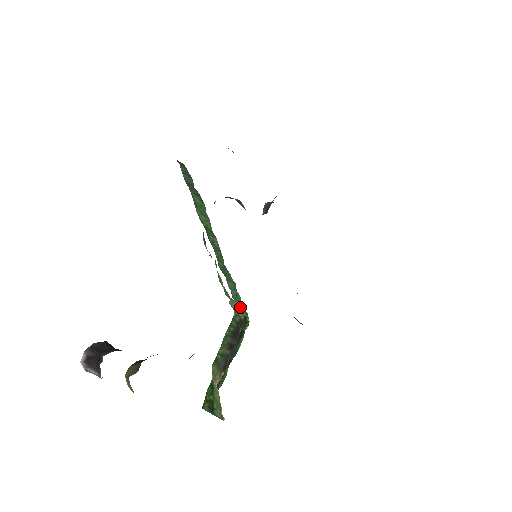
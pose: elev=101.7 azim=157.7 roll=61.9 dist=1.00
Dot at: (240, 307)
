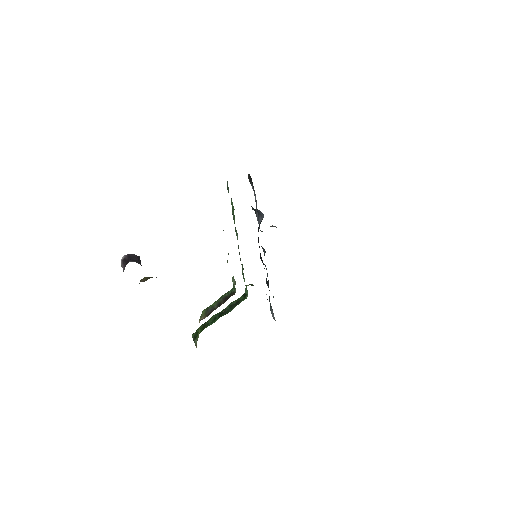
Dot at: occluded
